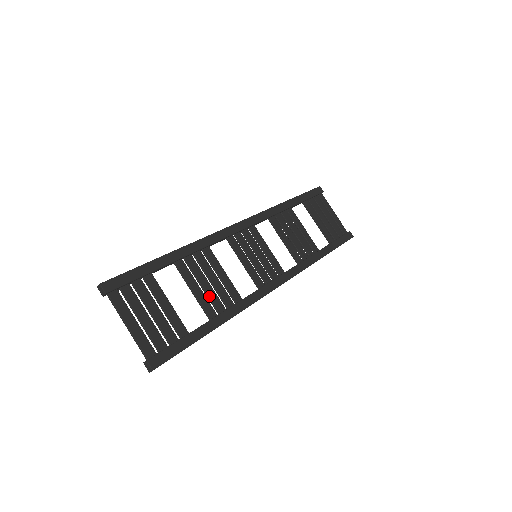
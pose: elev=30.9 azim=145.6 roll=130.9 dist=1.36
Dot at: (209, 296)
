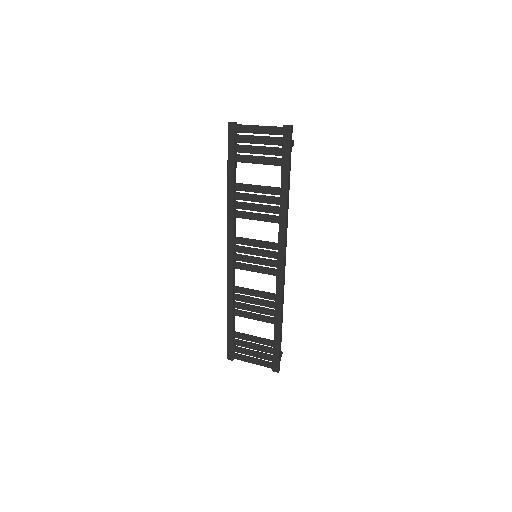
Dot at: (262, 313)
